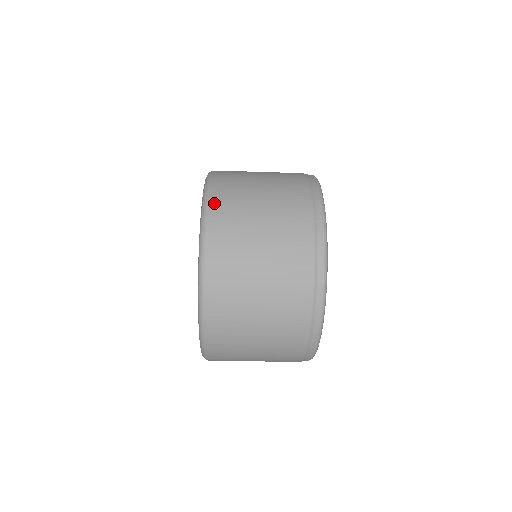
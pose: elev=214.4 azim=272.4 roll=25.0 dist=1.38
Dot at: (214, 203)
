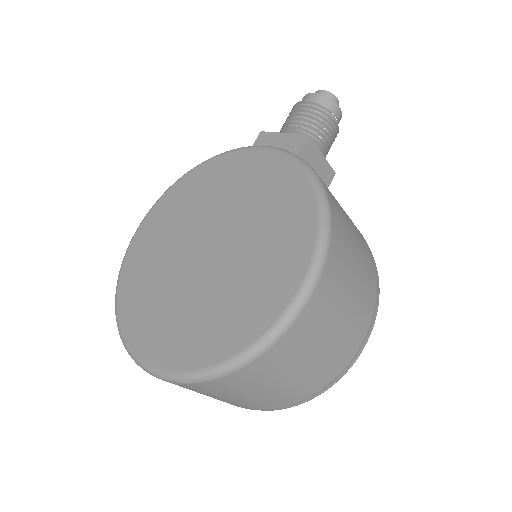
Dot at: (278, 347)
